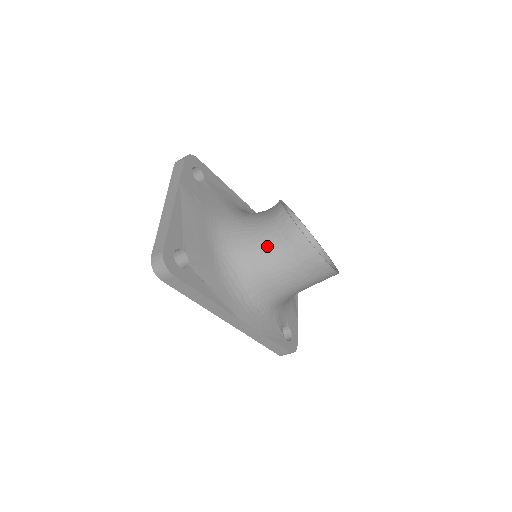
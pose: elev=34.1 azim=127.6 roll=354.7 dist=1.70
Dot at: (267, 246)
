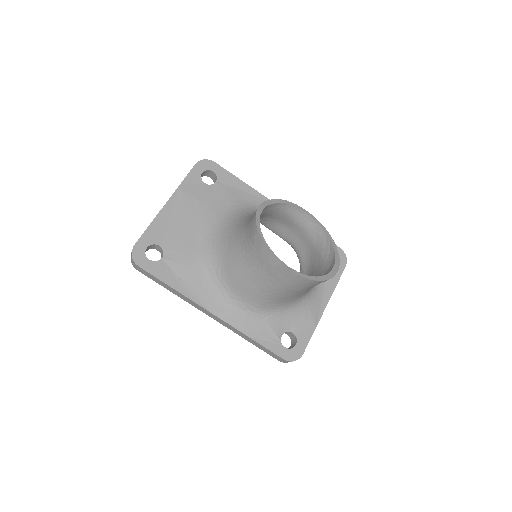
Dot at: (239, 246)
